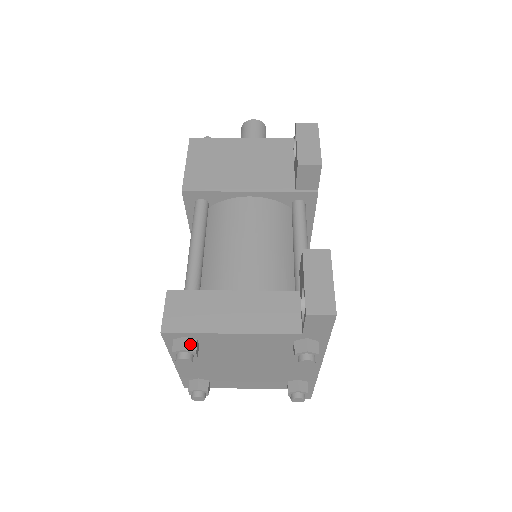
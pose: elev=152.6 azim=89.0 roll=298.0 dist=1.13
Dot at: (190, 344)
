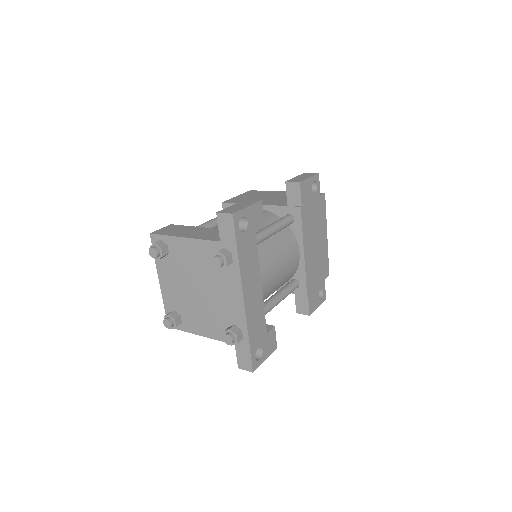
Dot at: (161, 244)
